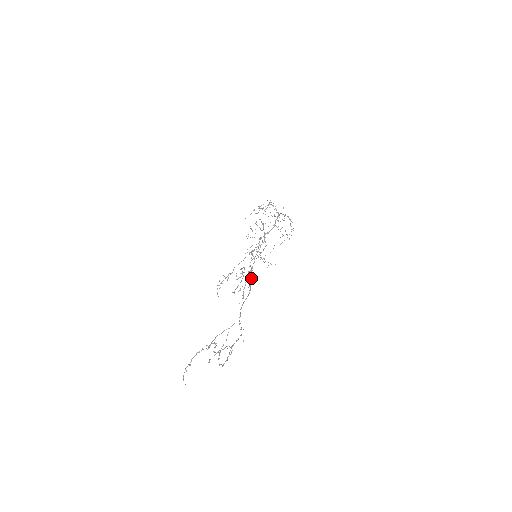
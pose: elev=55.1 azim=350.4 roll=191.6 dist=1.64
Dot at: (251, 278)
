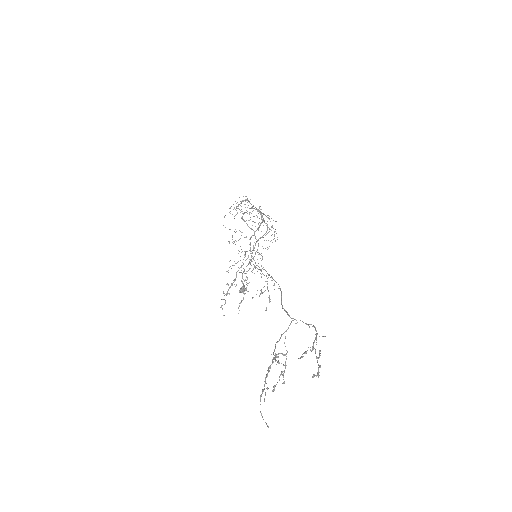
Dot at: (269, 275)
